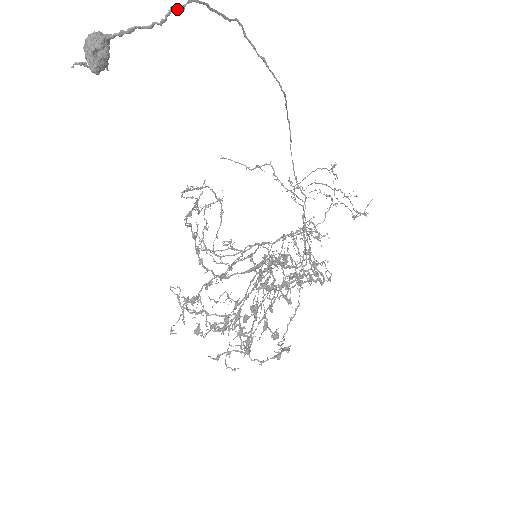
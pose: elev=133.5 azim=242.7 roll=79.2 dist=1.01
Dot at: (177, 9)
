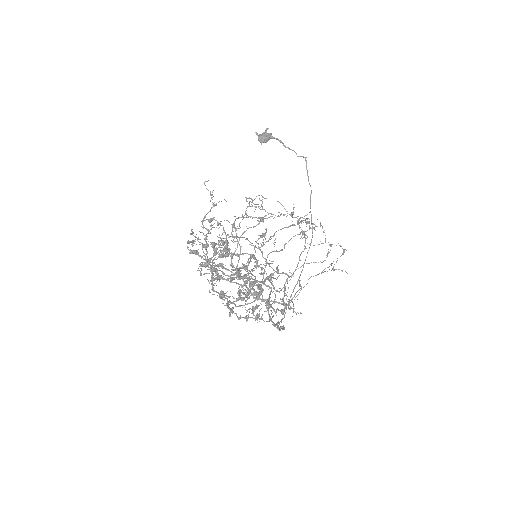
Dot at: (297, 156)
